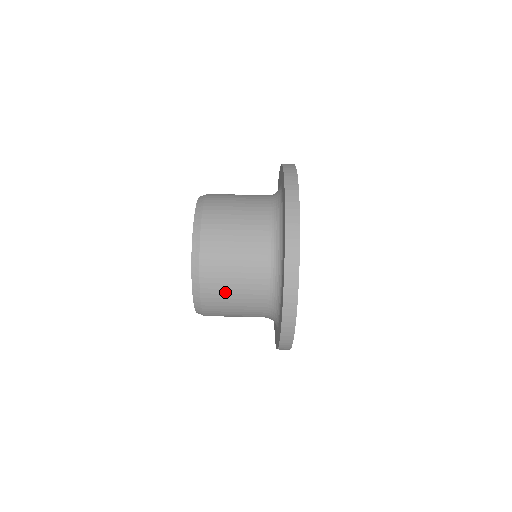
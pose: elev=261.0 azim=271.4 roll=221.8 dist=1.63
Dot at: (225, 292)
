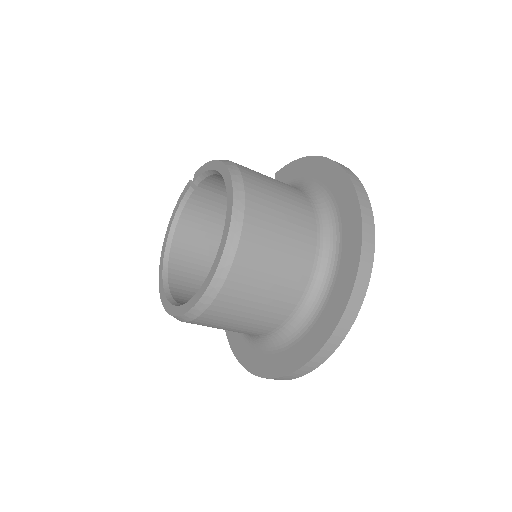
Dot at: (249, 298)
